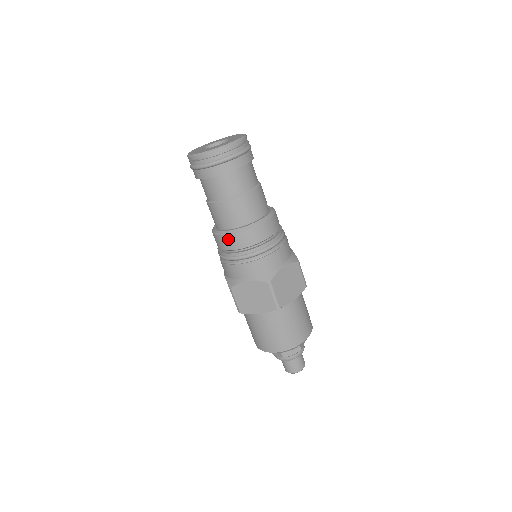
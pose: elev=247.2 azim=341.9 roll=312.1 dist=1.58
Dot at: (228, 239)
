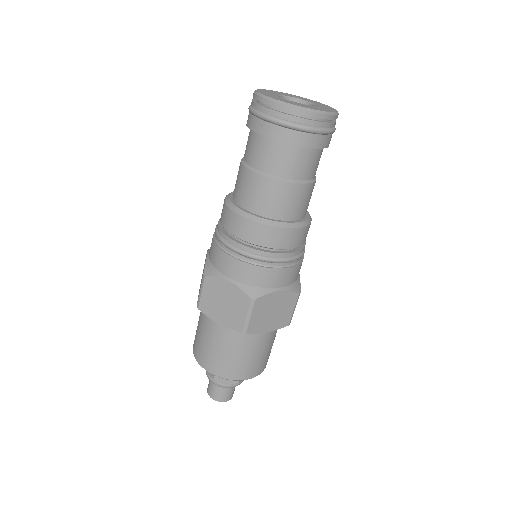
Dot at: (285, 234)
